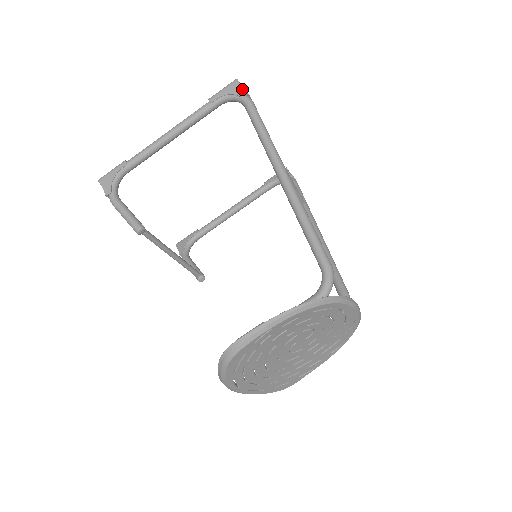
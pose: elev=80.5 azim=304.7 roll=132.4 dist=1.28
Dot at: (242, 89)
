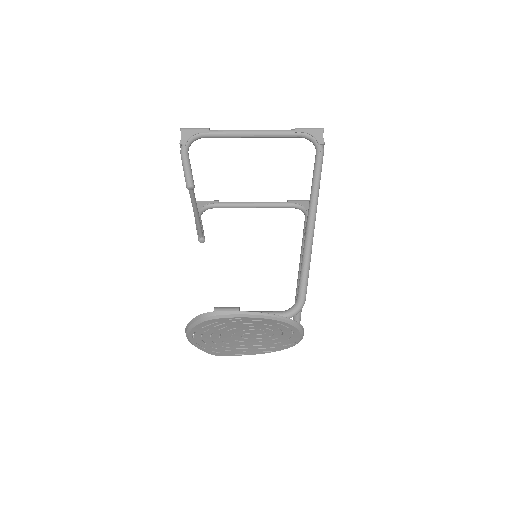
Dot at: (322, 138)
